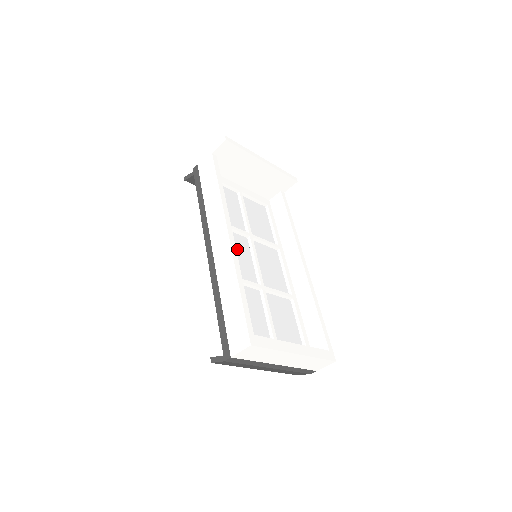
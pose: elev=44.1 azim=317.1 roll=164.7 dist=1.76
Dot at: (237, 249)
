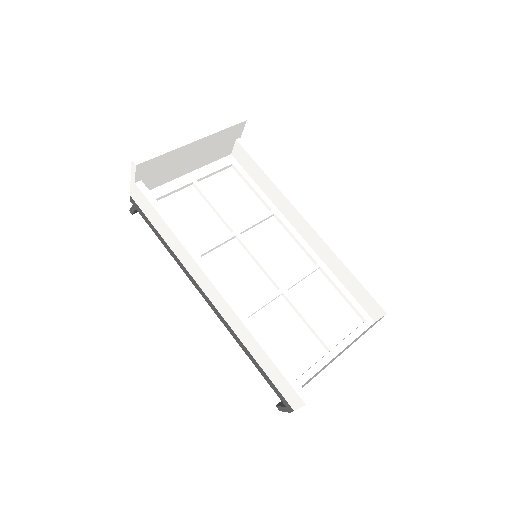
Dot at: (232, 266)
